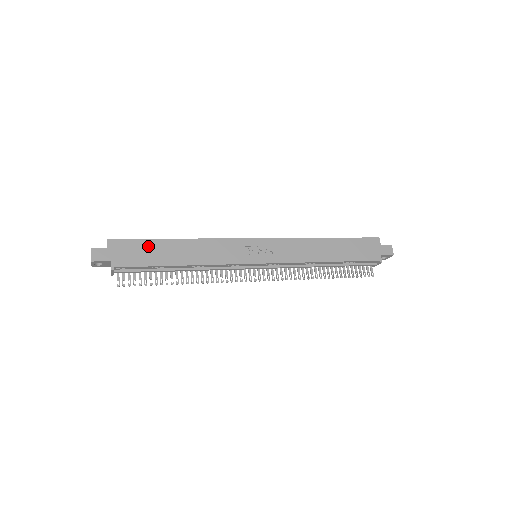
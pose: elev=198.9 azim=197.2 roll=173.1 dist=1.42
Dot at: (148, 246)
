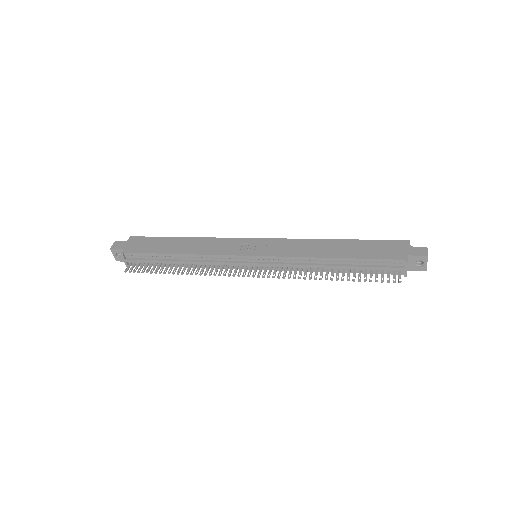
Dot at: (157, 241)
